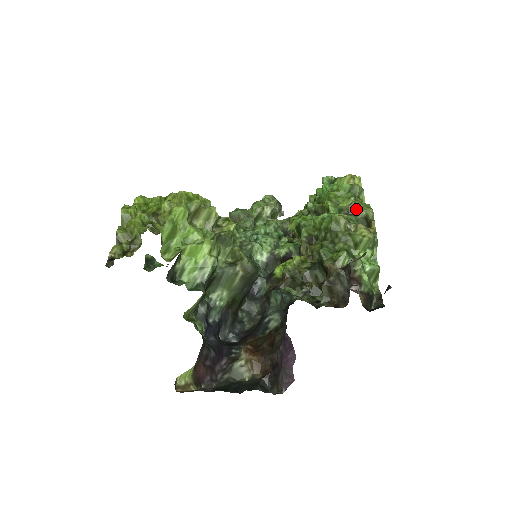
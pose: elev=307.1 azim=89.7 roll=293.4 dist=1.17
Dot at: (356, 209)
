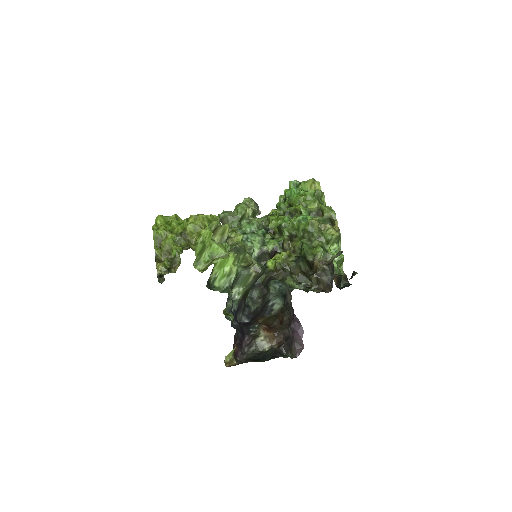
Dot at: (322, 211)
